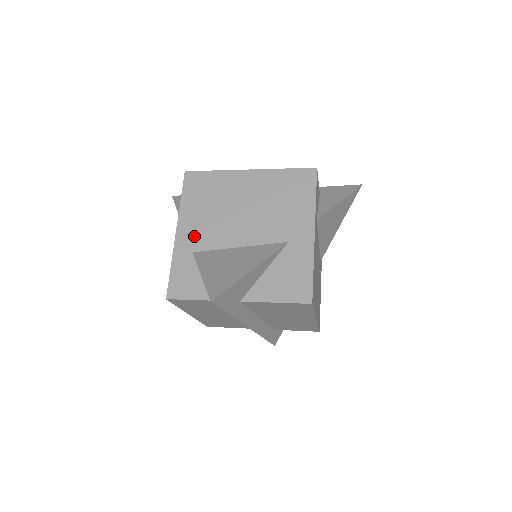
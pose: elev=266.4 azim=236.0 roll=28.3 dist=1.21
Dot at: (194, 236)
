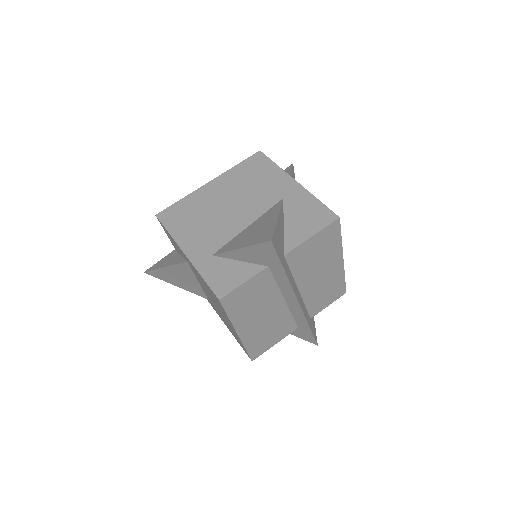
Dot at: (203, 245)
